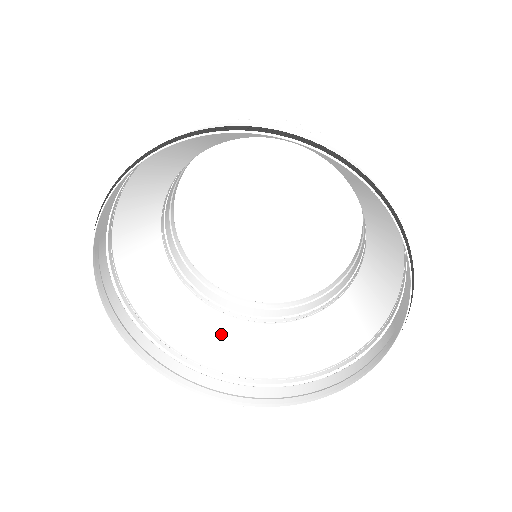
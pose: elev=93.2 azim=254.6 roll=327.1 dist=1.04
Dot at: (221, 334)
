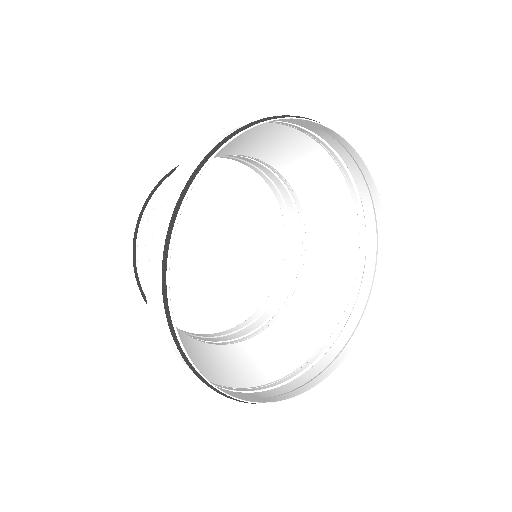
Dot at: (275, 345)
